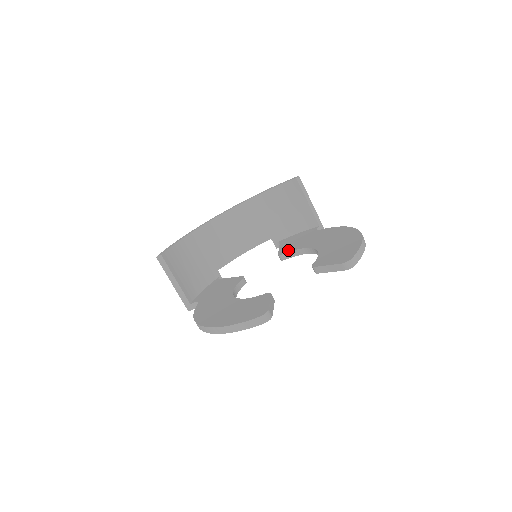
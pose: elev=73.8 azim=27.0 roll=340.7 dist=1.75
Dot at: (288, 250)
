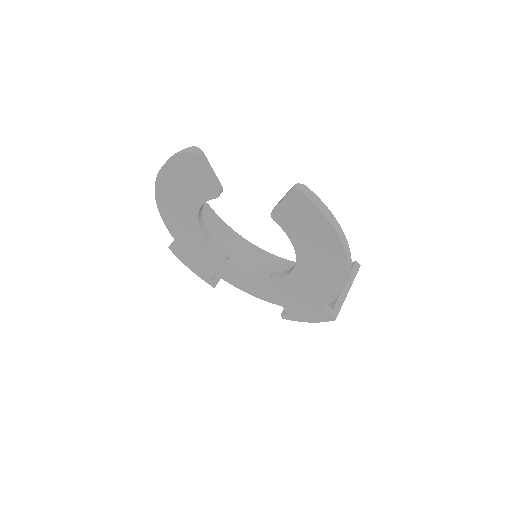
Dot at: occluded
